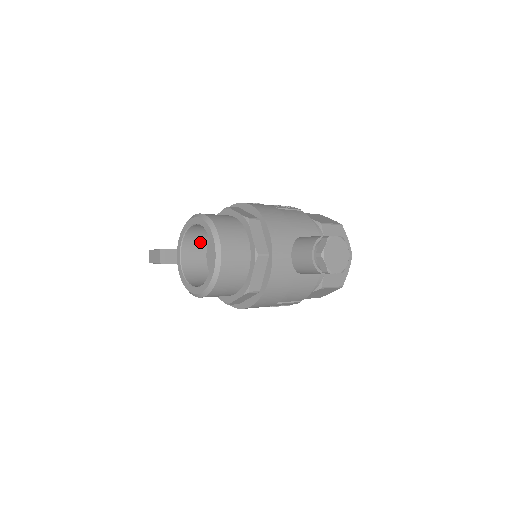
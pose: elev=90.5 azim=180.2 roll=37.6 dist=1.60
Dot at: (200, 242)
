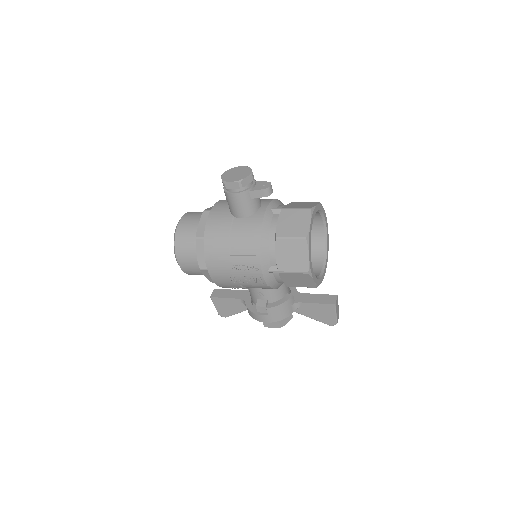
Dot at: occluded
